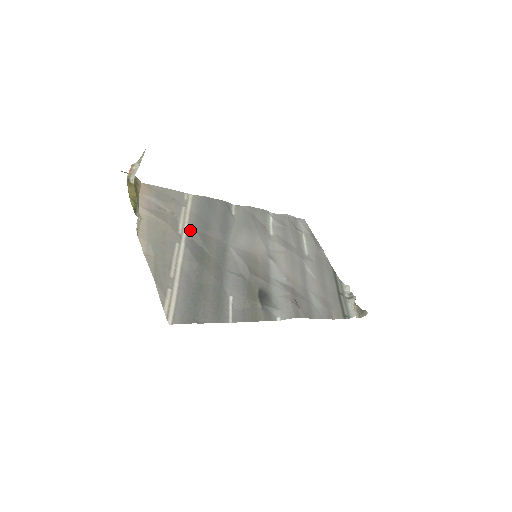
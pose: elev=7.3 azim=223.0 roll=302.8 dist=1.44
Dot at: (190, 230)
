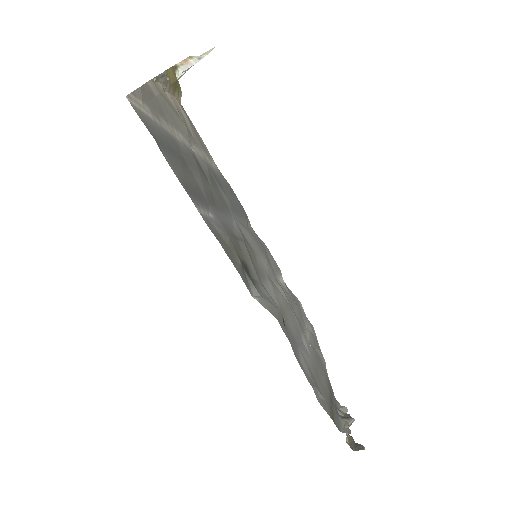
Dot at: (203, 160)
